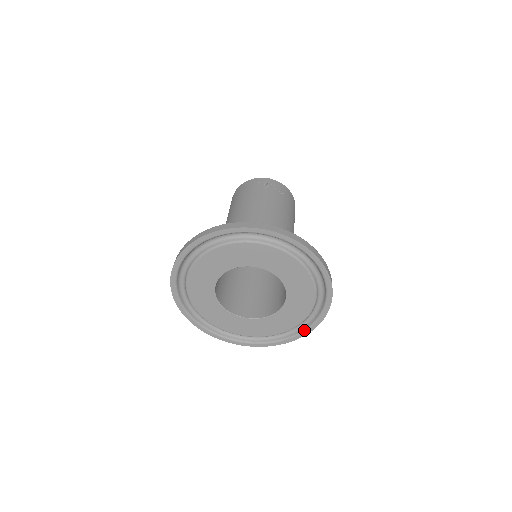
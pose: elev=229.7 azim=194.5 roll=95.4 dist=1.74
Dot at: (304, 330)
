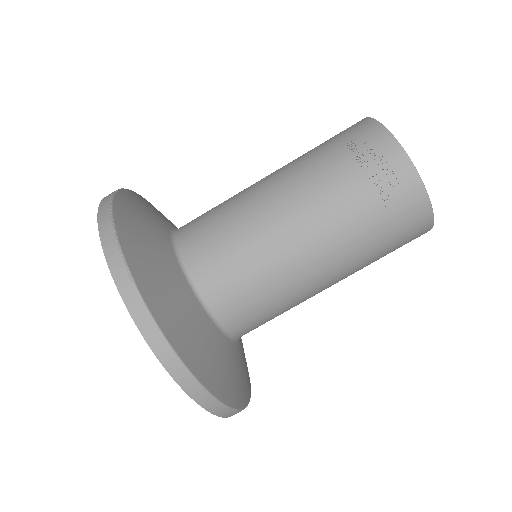
Dot at: occluded
